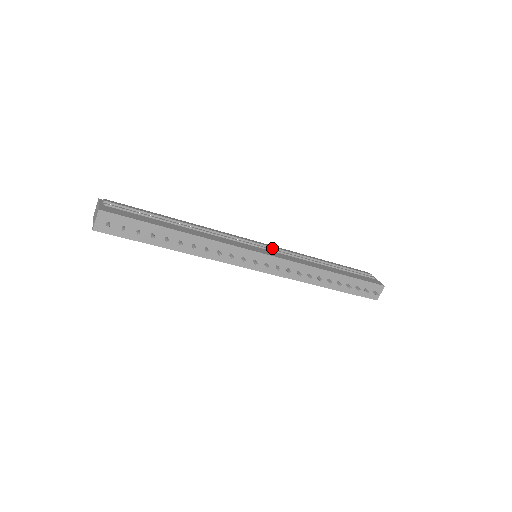
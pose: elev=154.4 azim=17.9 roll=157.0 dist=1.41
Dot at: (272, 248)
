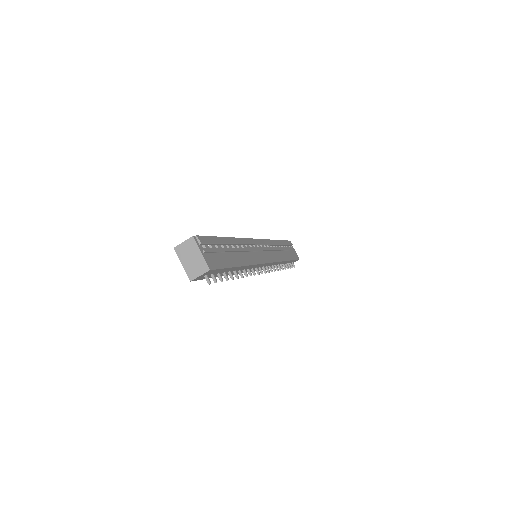
Dot at: (265, 245)
